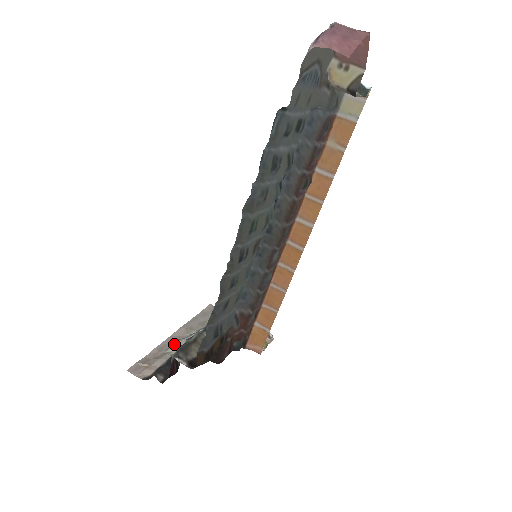
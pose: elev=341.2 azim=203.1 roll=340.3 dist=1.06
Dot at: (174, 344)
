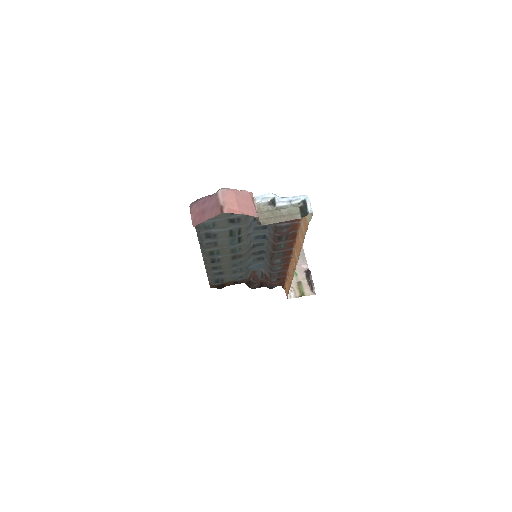
Dot at: occluded
